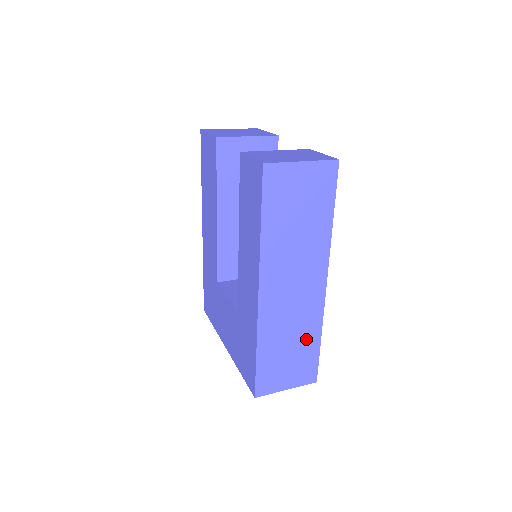
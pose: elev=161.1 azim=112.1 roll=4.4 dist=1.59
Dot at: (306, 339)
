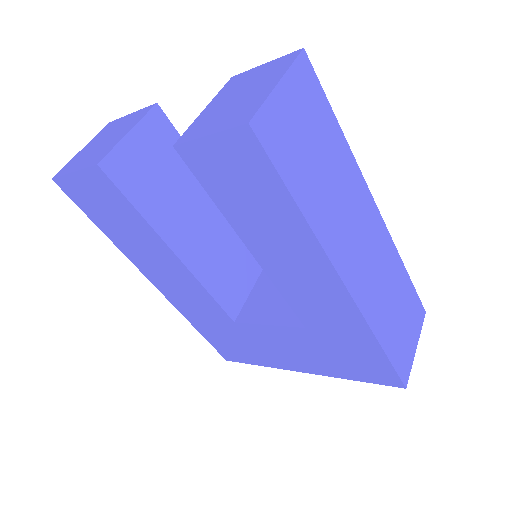
Dot at: (399, 284)
